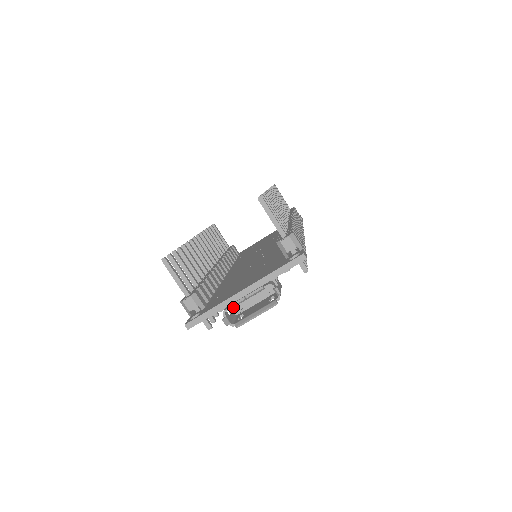
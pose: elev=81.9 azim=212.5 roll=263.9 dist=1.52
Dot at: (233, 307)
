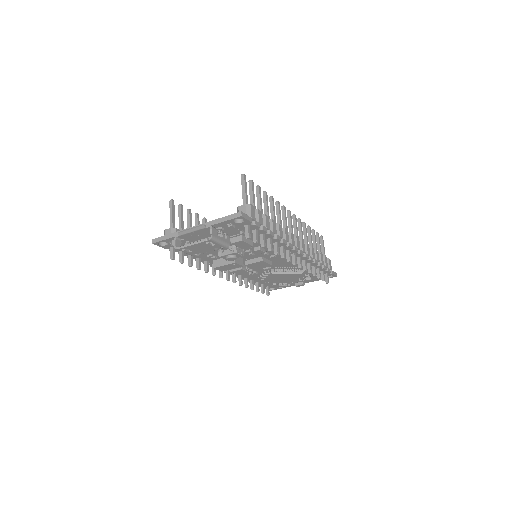
Dot at: (182, 234)
